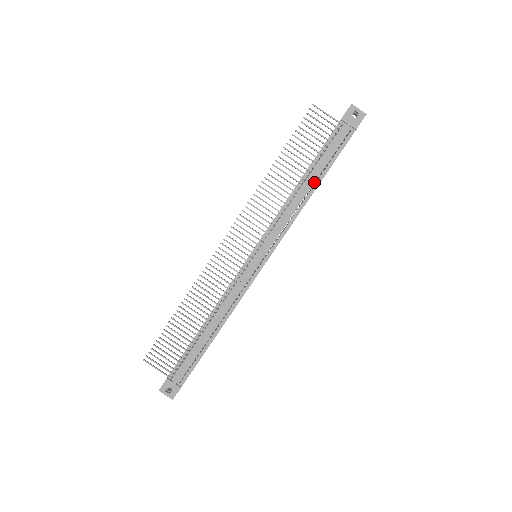
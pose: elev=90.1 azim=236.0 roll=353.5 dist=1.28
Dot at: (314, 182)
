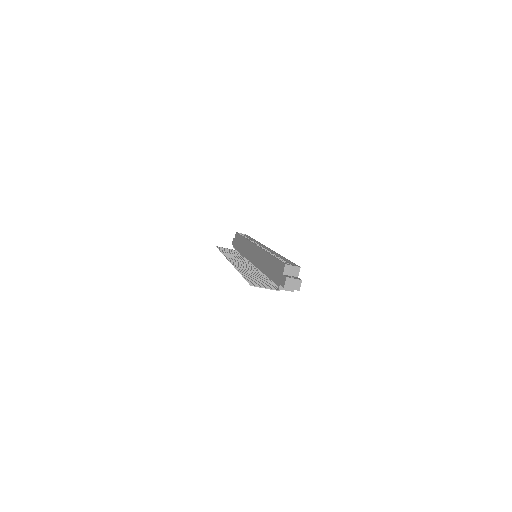
Dot at: occluded
